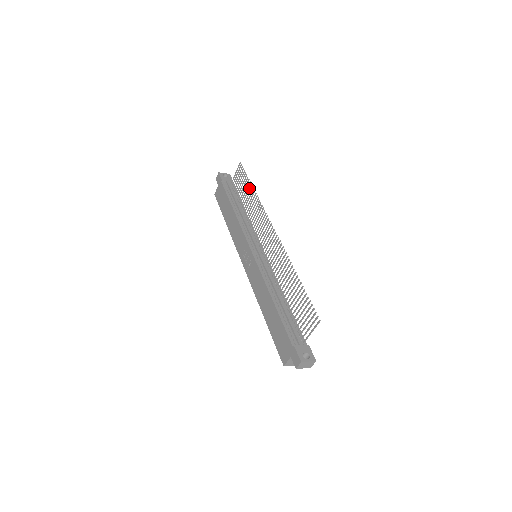
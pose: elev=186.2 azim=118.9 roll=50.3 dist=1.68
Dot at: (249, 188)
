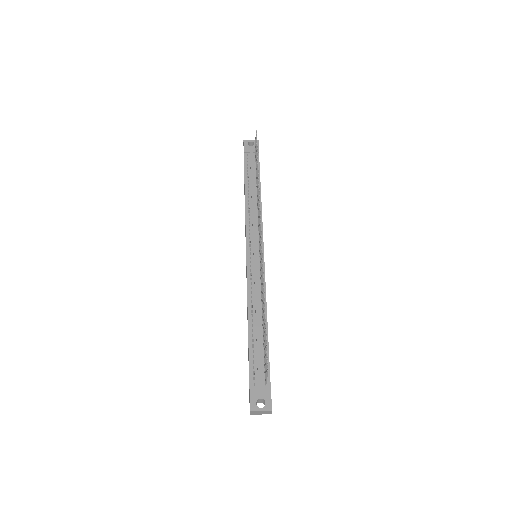
Dot at: occluded
